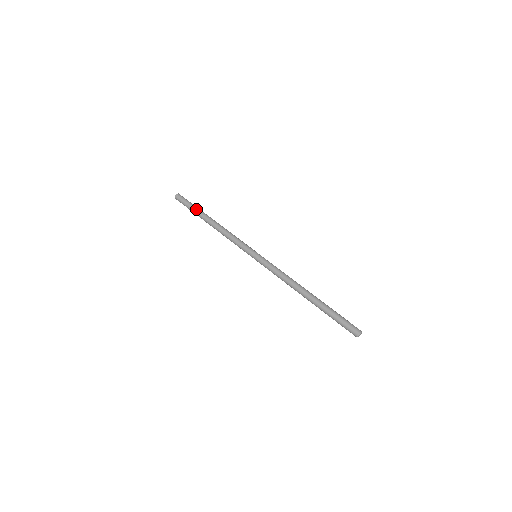
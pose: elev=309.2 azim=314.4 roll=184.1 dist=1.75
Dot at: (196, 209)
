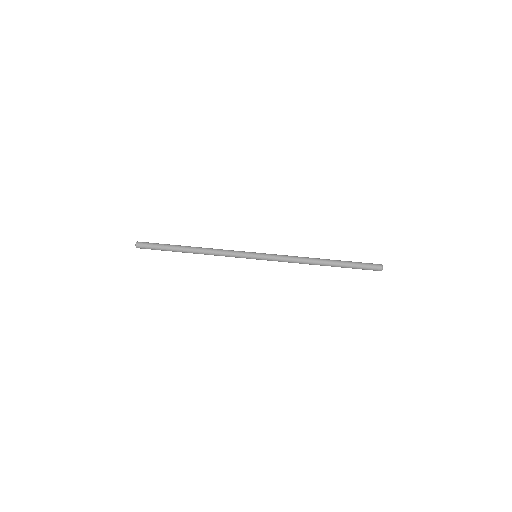
Dot at: (168, 249)
